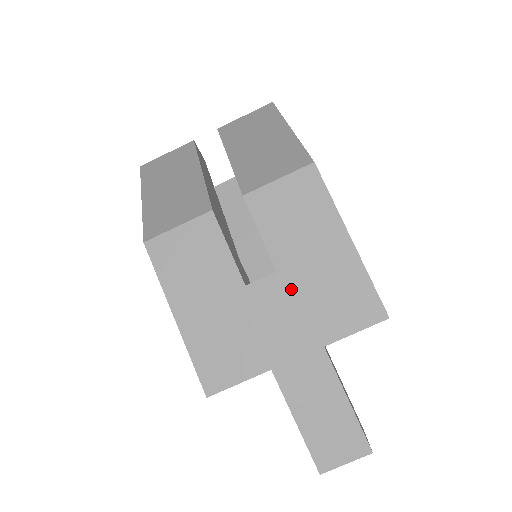
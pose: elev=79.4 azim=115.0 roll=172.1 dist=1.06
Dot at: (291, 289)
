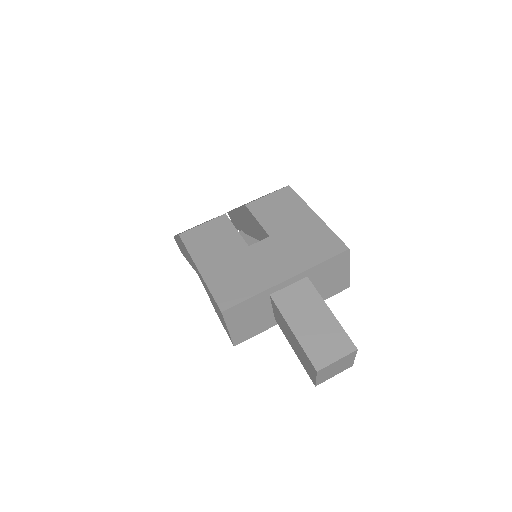
Dot at: (280, 244)
